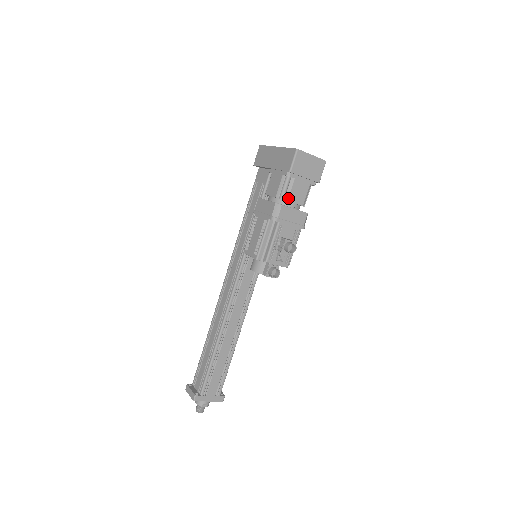
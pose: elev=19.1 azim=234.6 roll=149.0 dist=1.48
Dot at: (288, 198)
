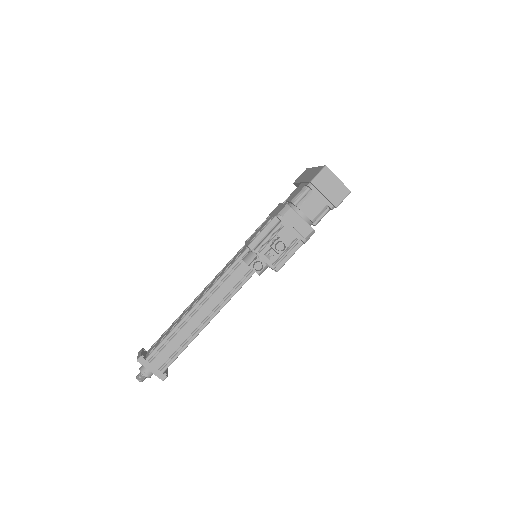
Dot at: (300, 205)
